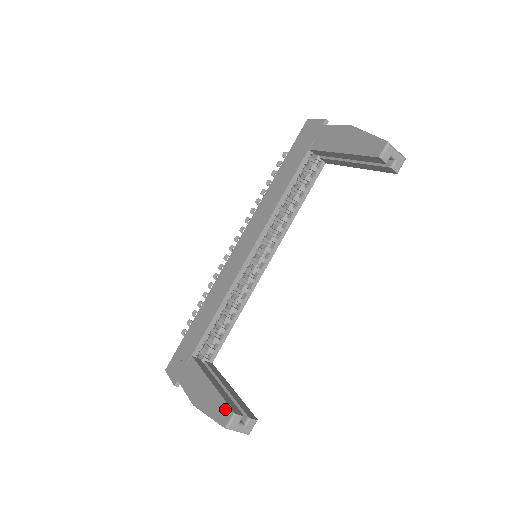
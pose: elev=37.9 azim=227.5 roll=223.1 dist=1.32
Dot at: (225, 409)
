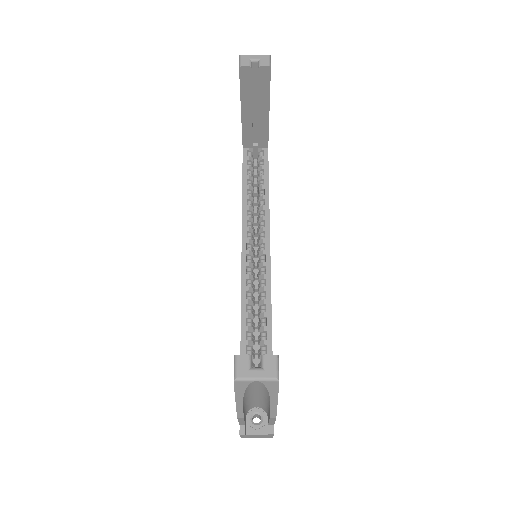
Dot at: occluded
